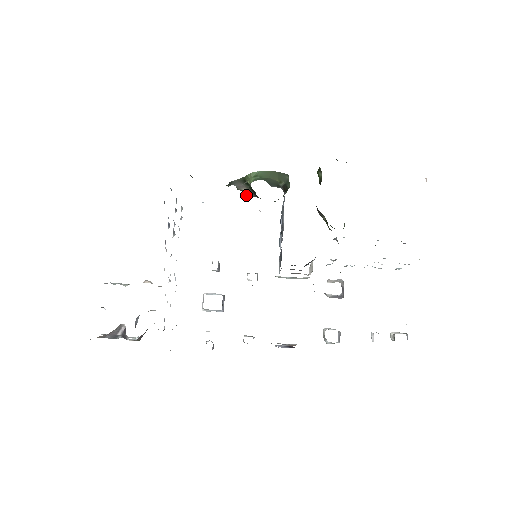
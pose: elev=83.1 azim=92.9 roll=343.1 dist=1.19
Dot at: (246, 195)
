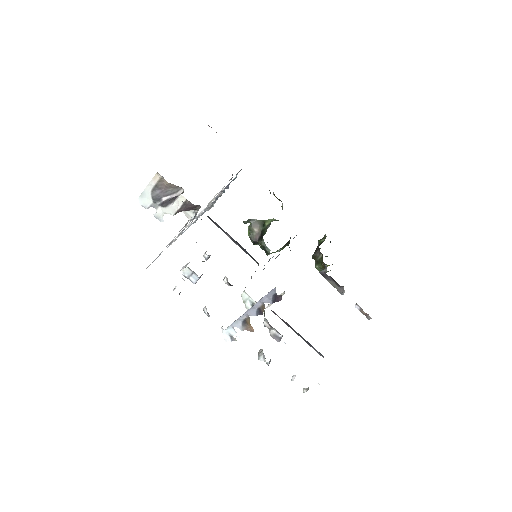
Dot at: (250, 237)
